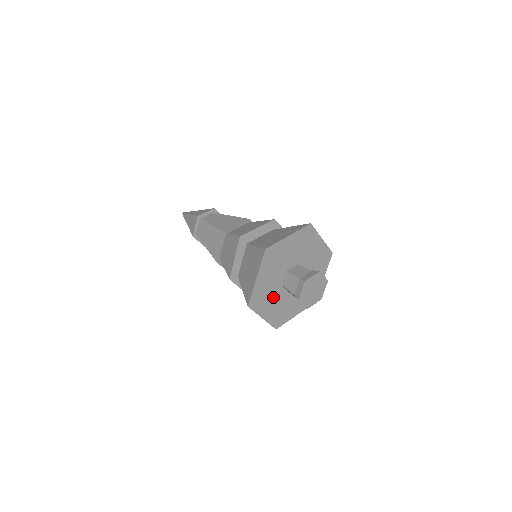
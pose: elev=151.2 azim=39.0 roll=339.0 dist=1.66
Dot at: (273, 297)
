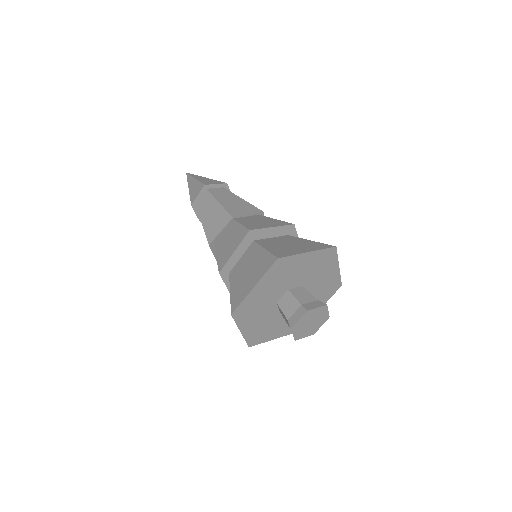
Dot at: (262, 312)
